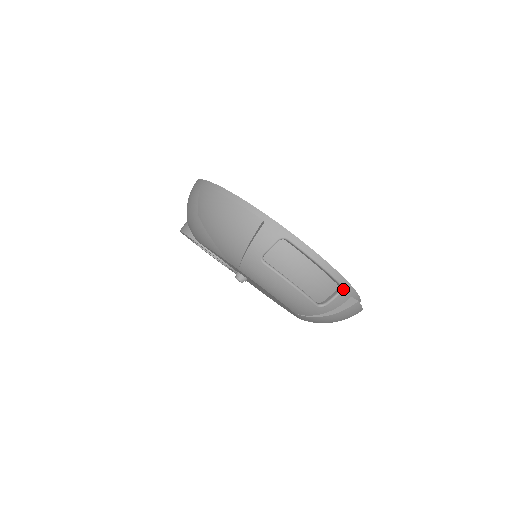
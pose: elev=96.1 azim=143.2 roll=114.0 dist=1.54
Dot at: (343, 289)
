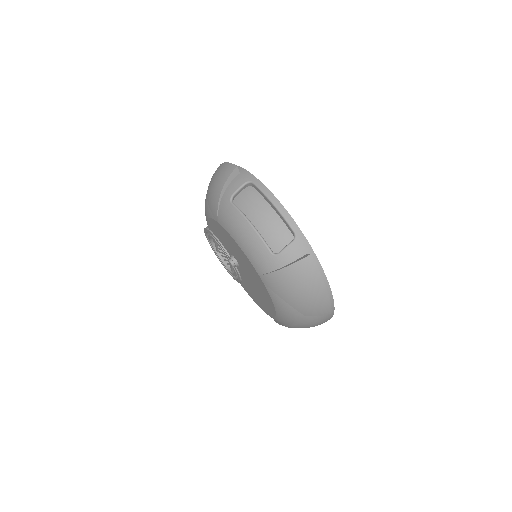
Dot at: (297, 238)
